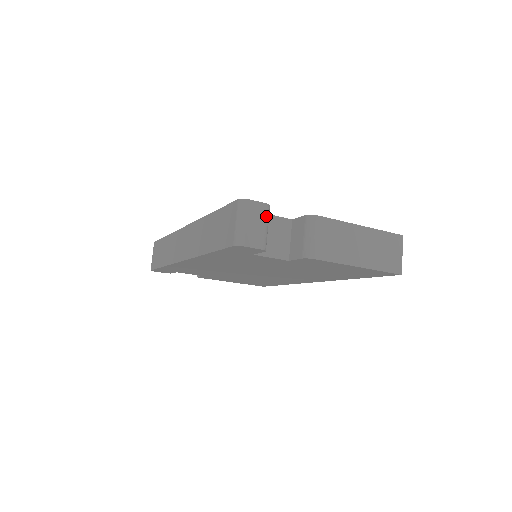
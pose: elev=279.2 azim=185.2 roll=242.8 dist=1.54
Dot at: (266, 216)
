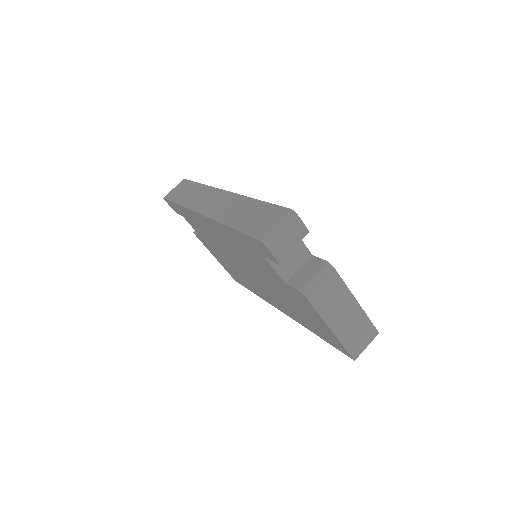
Dot at: (300, 238)
